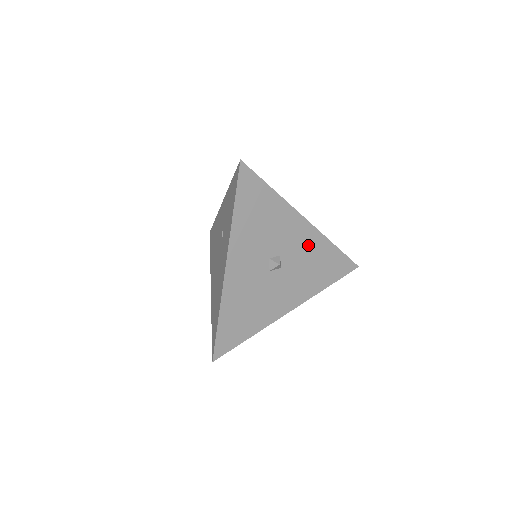
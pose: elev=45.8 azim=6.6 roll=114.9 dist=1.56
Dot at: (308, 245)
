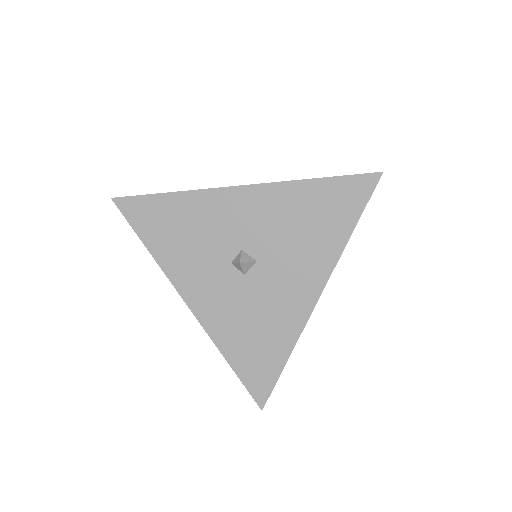
Dot at: (270, 210)
